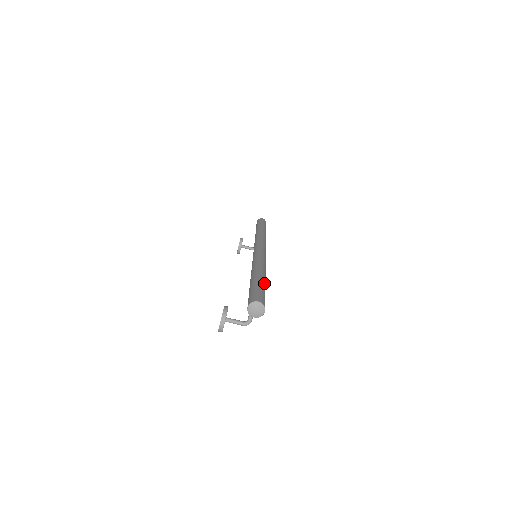
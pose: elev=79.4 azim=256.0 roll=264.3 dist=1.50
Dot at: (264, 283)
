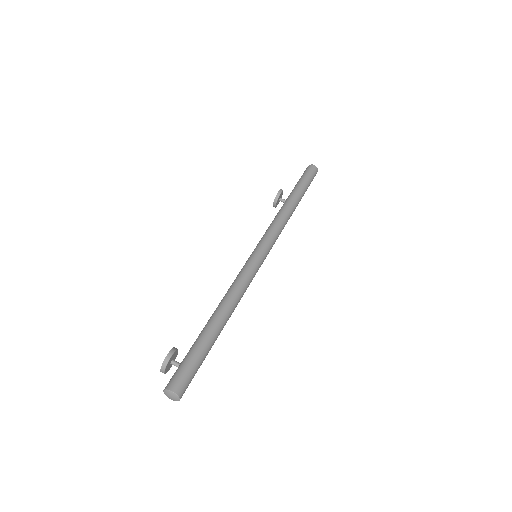
Dot at: (211, 342)
